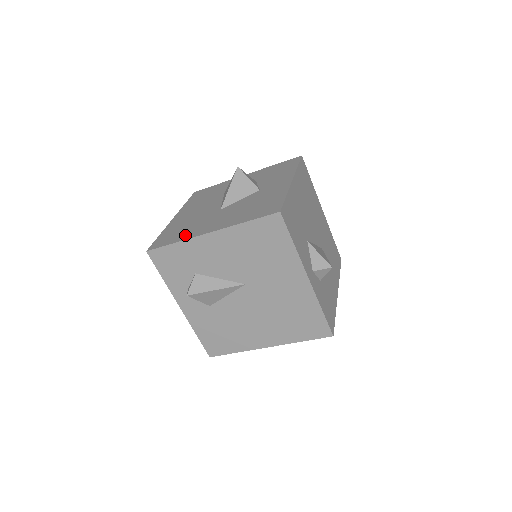
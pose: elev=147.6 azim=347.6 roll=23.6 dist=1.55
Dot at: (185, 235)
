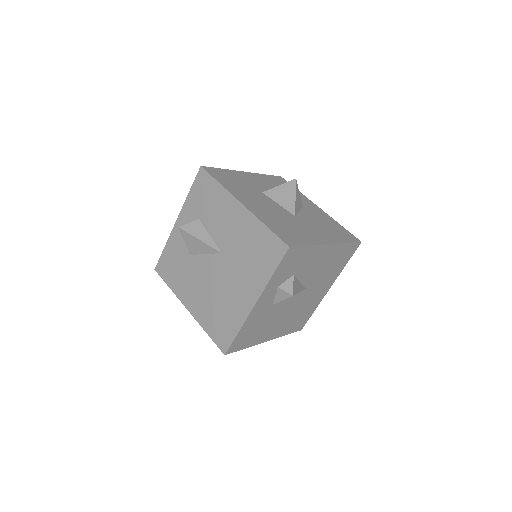
Dot at: (307, 239)
